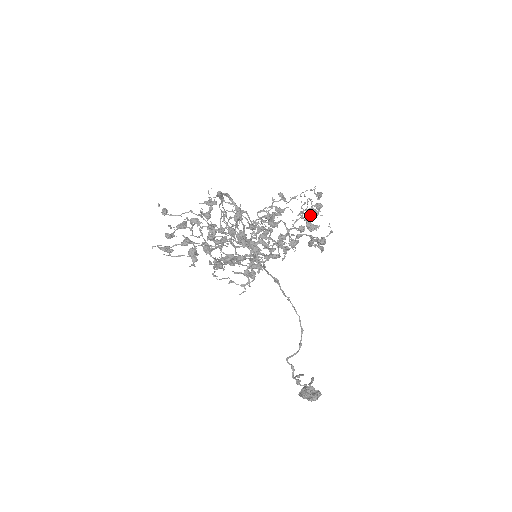
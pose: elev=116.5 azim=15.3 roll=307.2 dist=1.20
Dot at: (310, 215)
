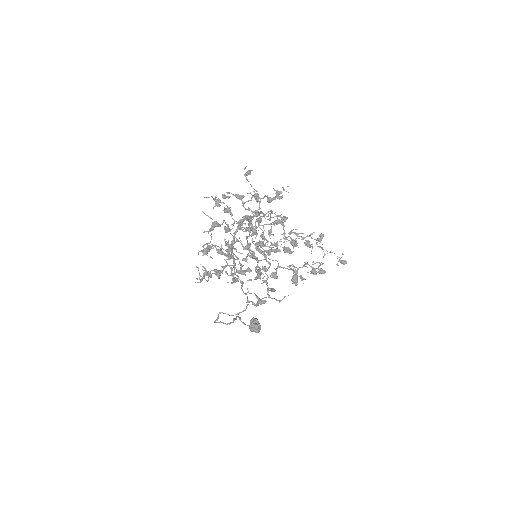
Dot at: occluded
